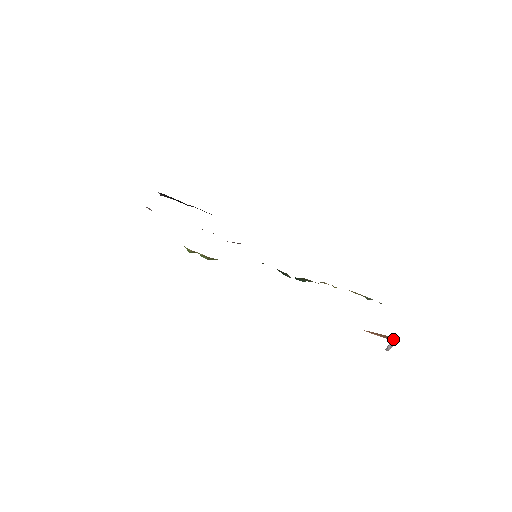
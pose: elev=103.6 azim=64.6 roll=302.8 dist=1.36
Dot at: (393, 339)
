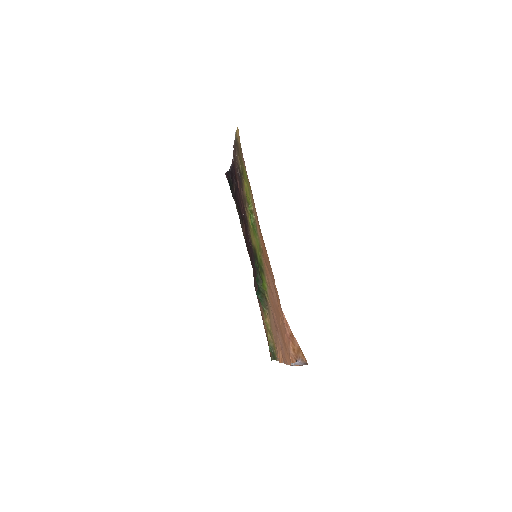
Dot at: (302, 361)
